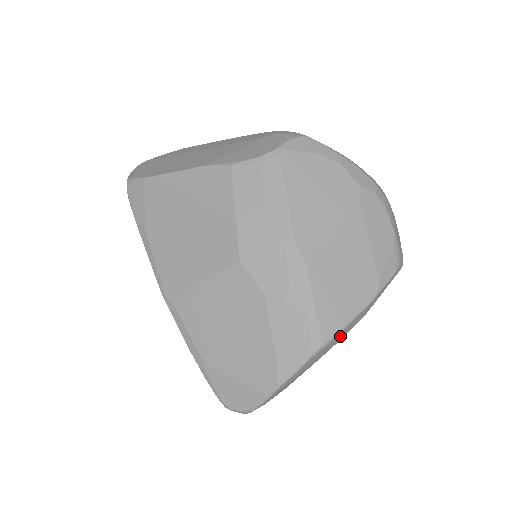
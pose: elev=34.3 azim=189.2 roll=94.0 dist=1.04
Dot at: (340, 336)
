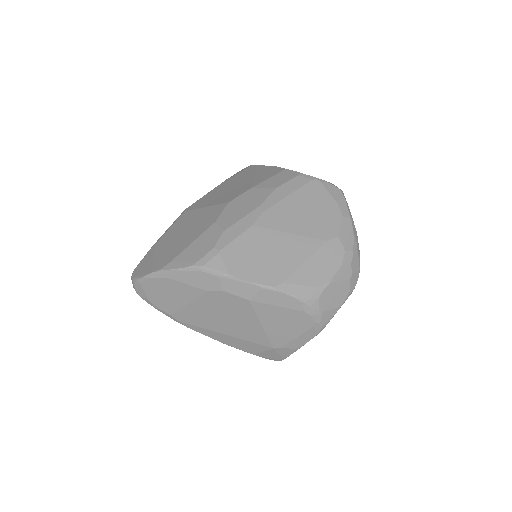
Dot at: (220, 281)
